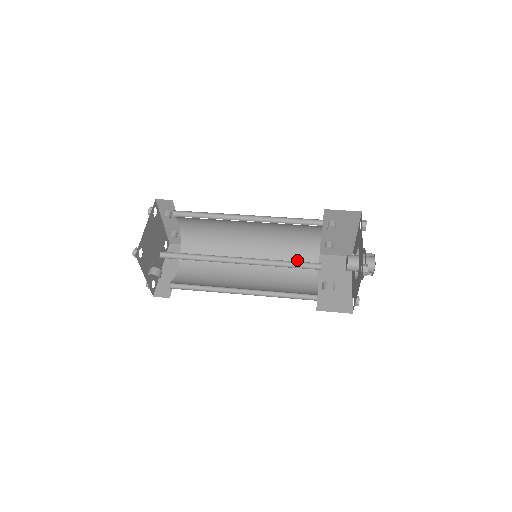
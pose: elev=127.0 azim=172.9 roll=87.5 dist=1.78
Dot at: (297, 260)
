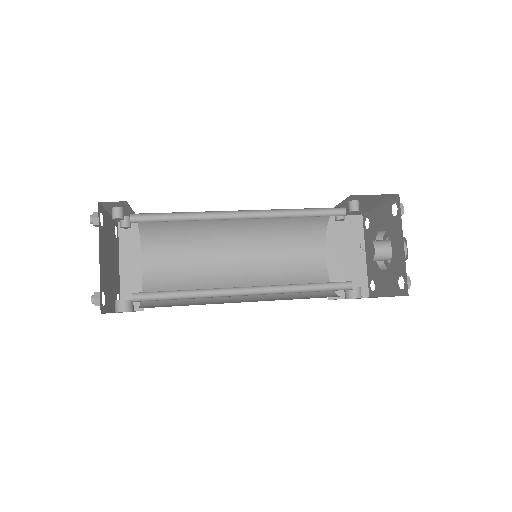
Dot at: (299, 234)
